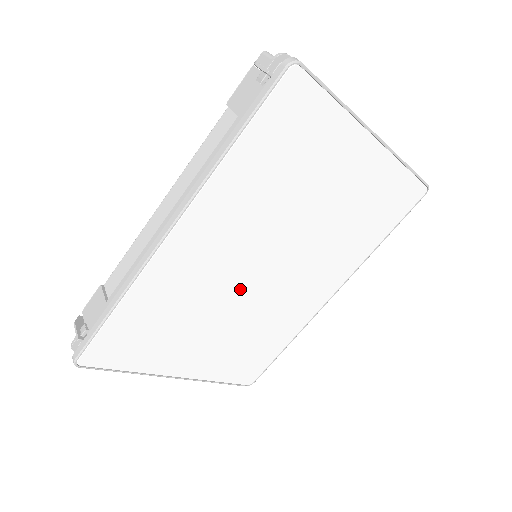
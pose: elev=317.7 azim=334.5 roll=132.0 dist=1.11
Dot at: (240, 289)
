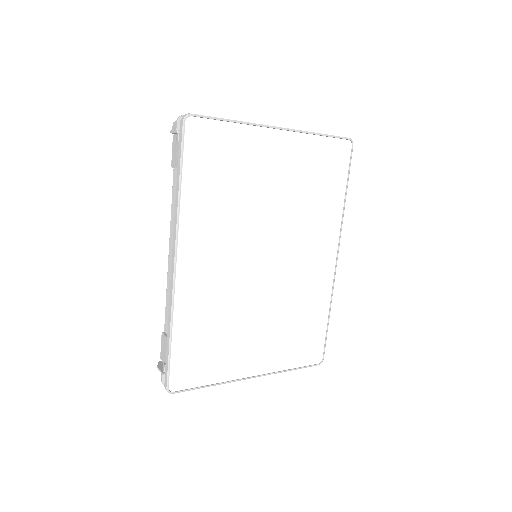
Dot at: (255, 283)
